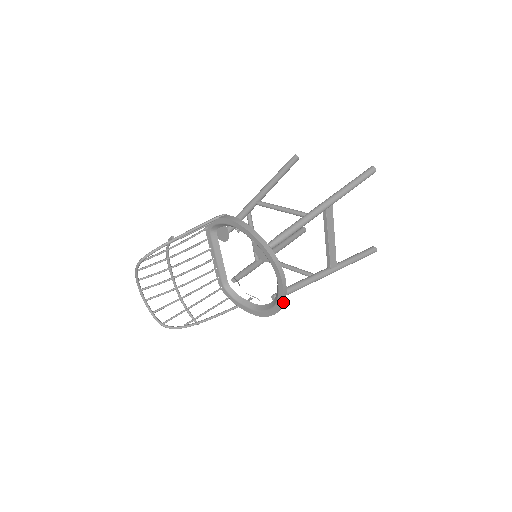
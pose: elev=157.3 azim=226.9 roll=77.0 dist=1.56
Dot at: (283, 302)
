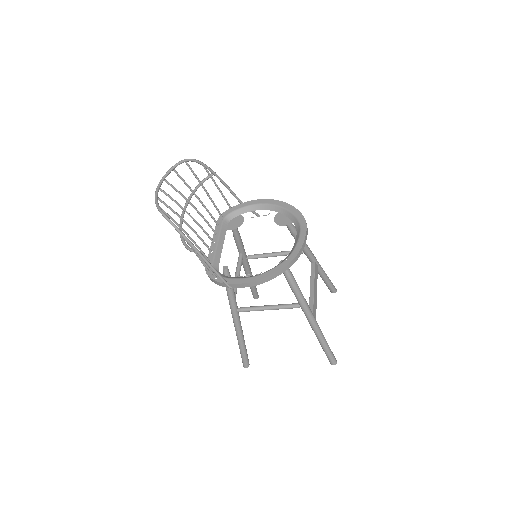
Dot at: (301, 250)
